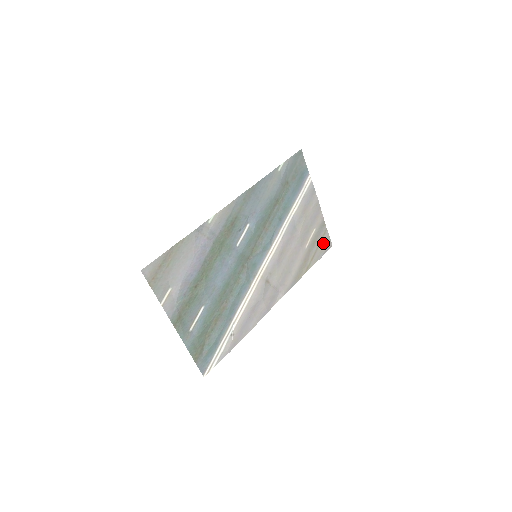
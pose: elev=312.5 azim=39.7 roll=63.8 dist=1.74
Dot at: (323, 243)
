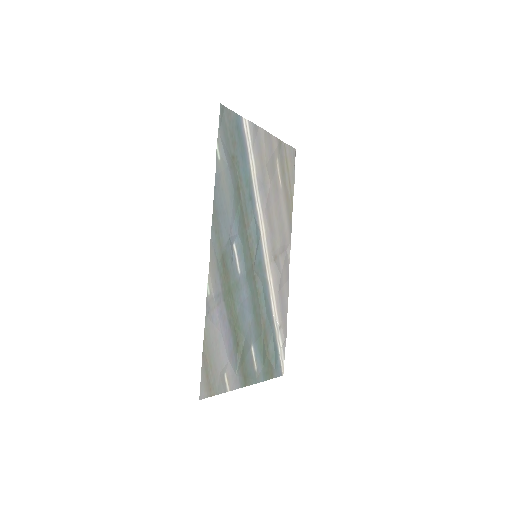
Dot at: (289, 160)
